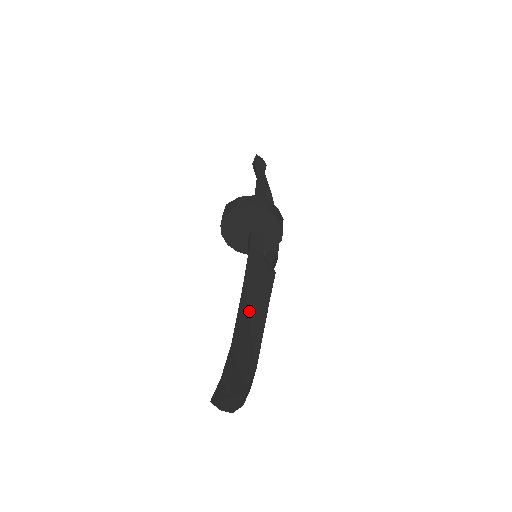
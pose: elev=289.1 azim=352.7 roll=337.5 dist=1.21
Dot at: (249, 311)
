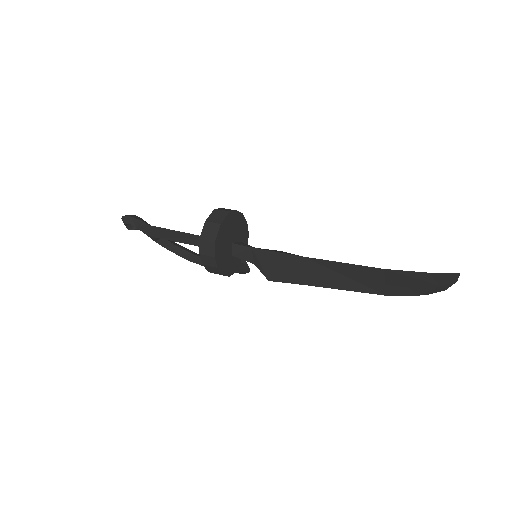
Dot at: occluded
